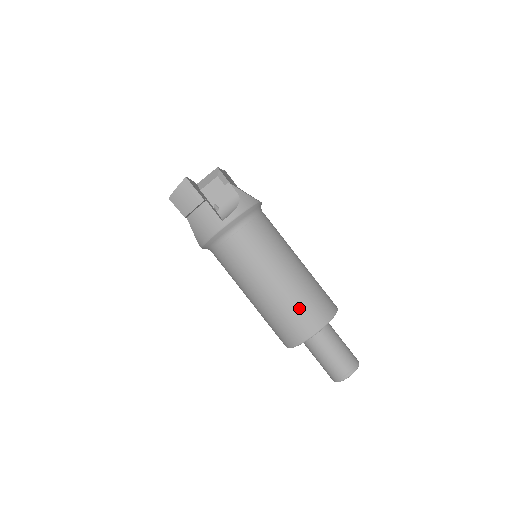
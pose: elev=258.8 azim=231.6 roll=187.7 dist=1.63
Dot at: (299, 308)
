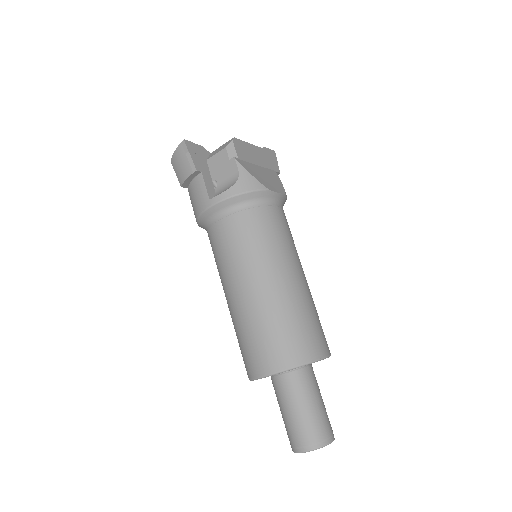
Dot at: (261, 334)
